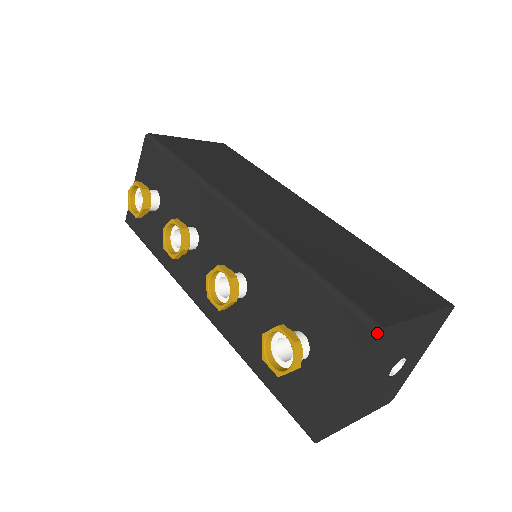
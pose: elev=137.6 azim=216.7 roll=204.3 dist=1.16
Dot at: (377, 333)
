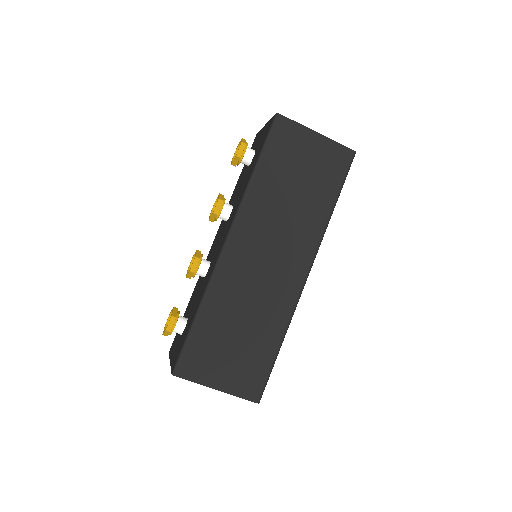
Dot at: (172, 373)
